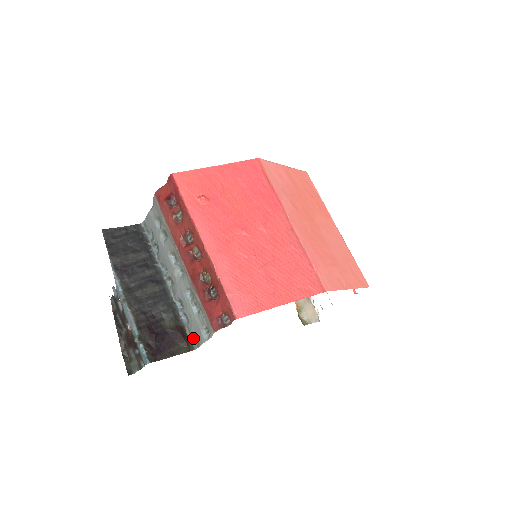
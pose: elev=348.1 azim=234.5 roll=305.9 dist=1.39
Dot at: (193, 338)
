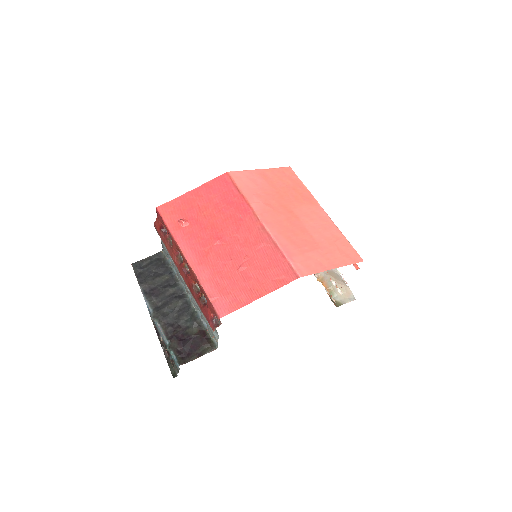
Dot at: (214, 339)
